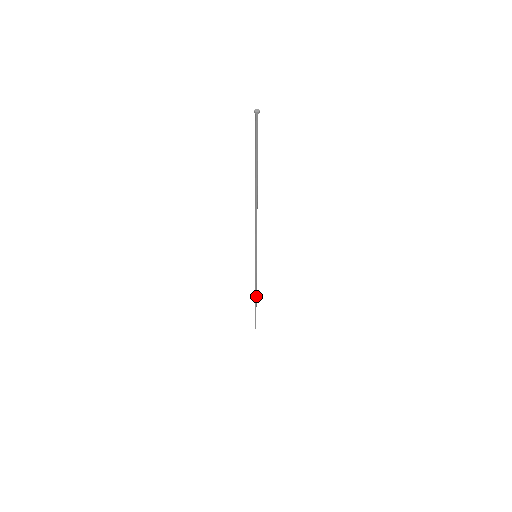
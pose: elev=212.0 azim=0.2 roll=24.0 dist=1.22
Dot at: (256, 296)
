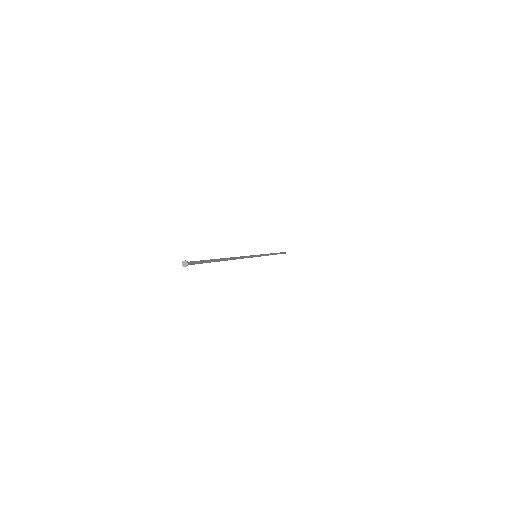
Dot at: (273, 254)
